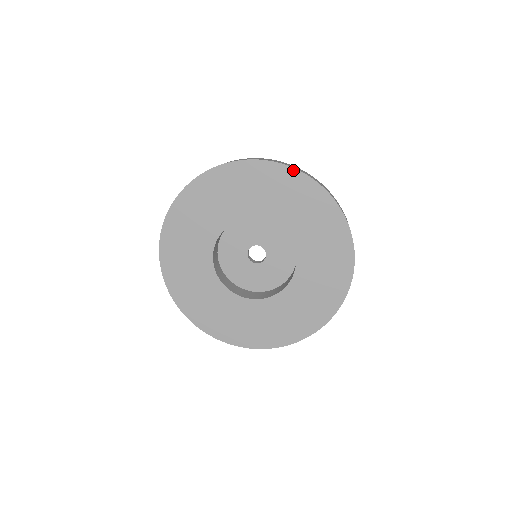
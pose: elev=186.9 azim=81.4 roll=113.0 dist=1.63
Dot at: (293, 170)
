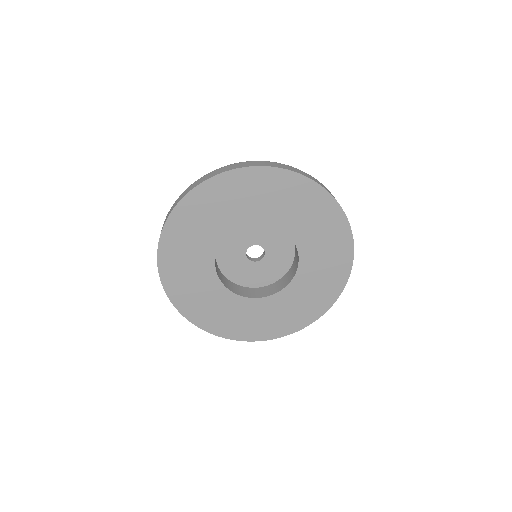
Dot at: (303, 178)
